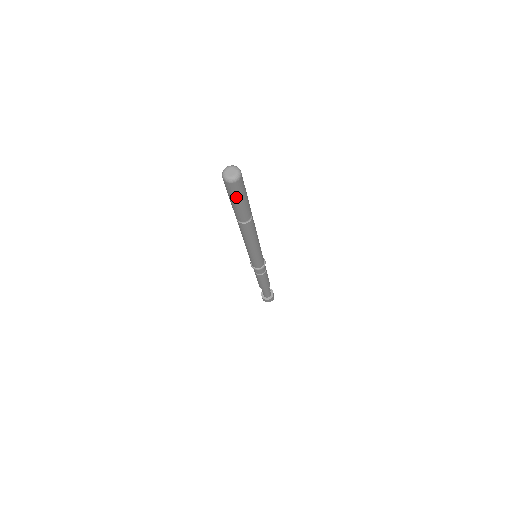
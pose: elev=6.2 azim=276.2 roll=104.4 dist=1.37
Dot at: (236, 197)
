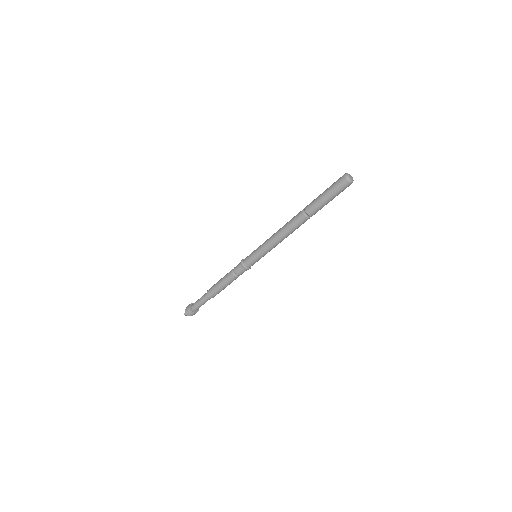
Dot at: (337, 194)
